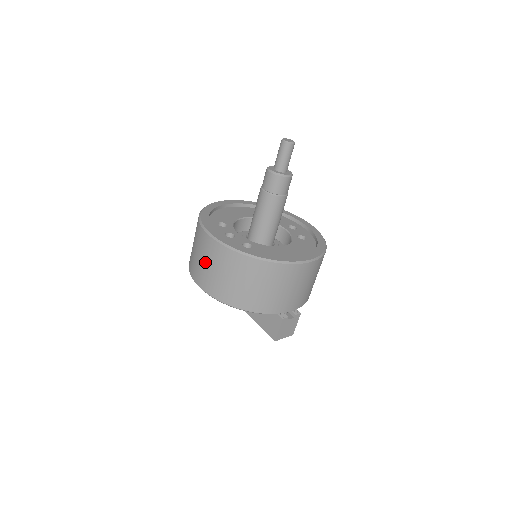
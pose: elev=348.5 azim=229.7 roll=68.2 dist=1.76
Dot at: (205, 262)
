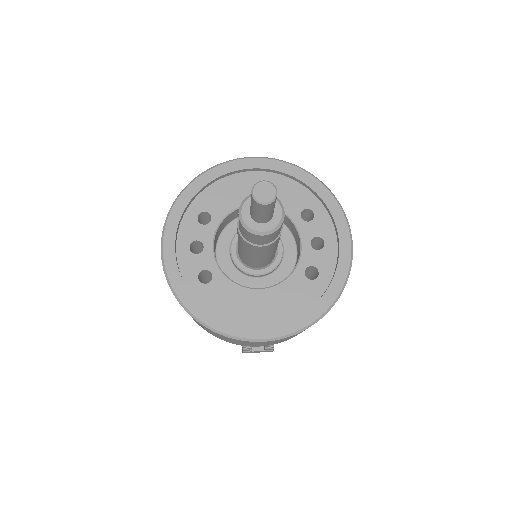
Dot at: occluded
